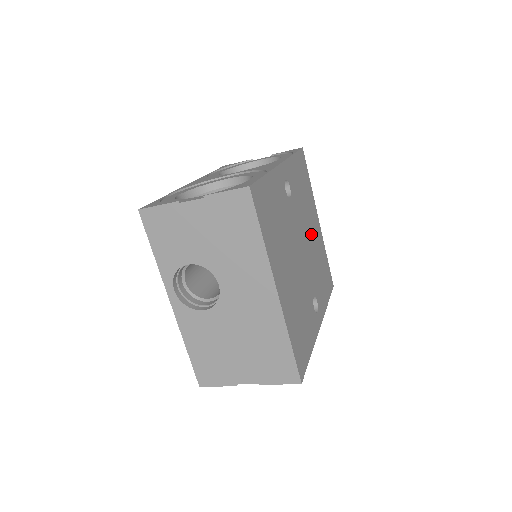
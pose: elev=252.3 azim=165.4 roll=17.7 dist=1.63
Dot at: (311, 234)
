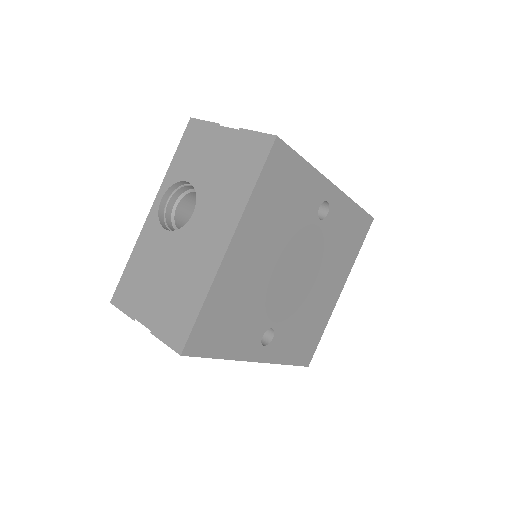
Dot at: (320, 284)
